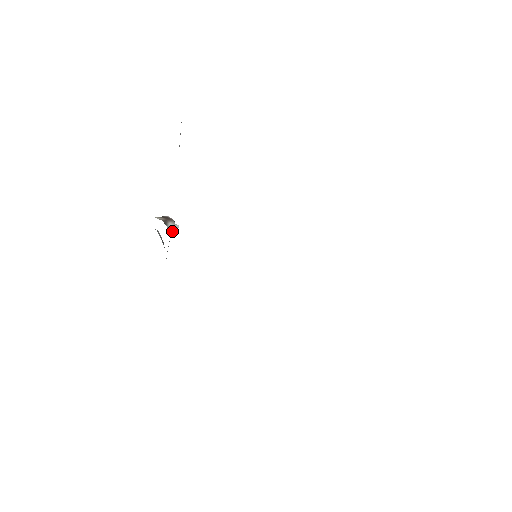
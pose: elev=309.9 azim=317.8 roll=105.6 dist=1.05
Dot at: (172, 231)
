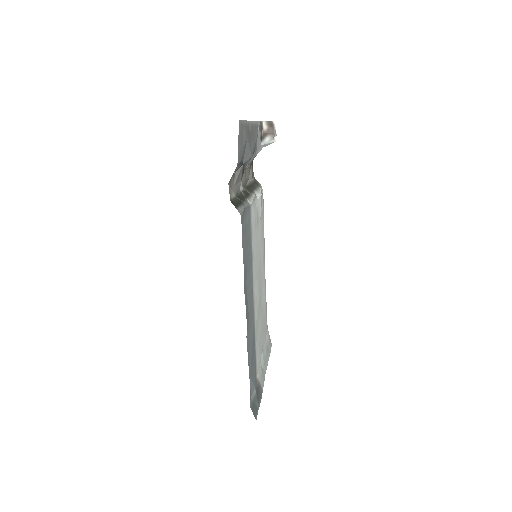
Dot at: (265, 145)
